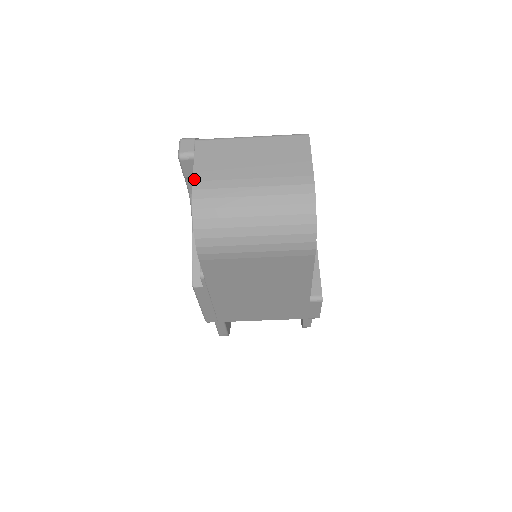
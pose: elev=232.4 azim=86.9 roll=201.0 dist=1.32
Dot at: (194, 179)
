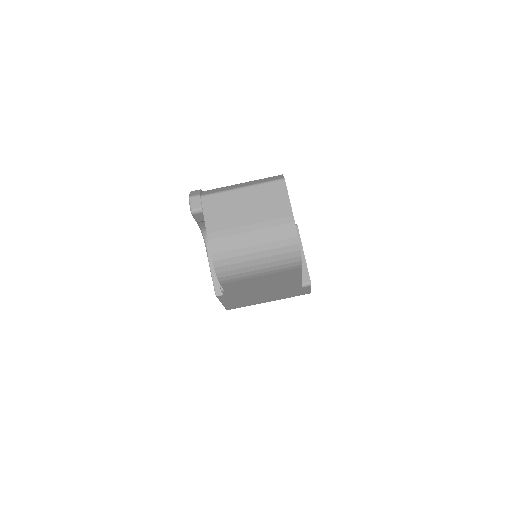
Dot at: (207, 231)
